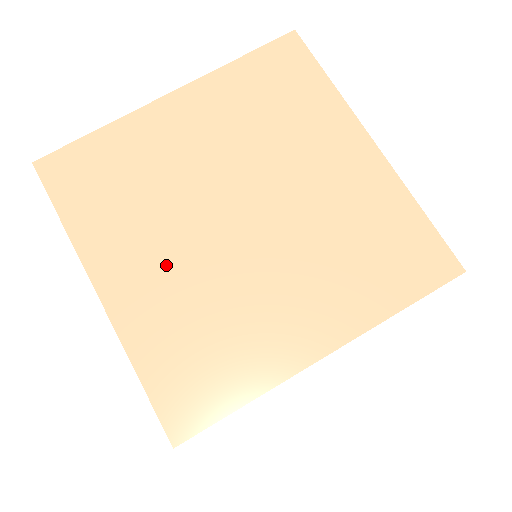
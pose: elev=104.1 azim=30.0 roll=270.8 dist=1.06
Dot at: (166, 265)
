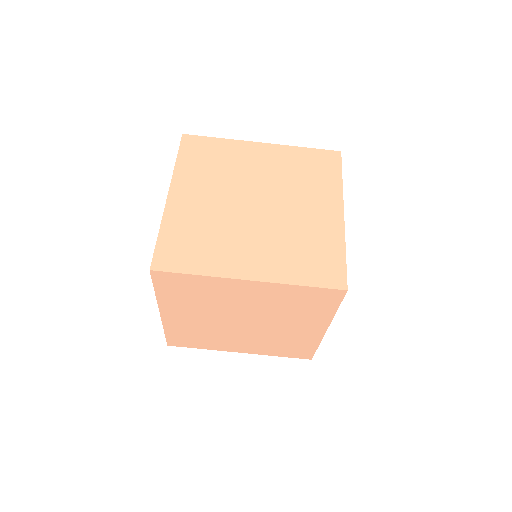
Dot at: (245, 341)
